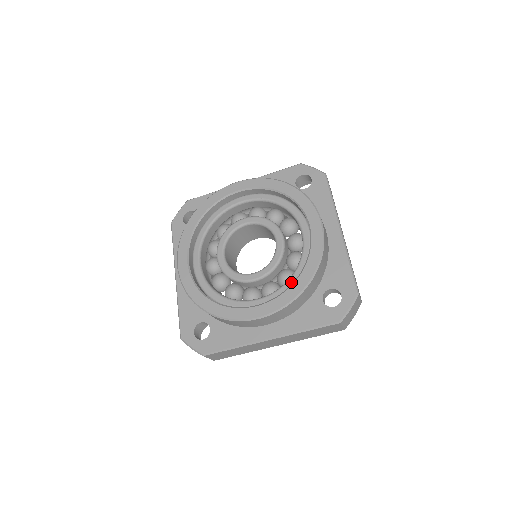
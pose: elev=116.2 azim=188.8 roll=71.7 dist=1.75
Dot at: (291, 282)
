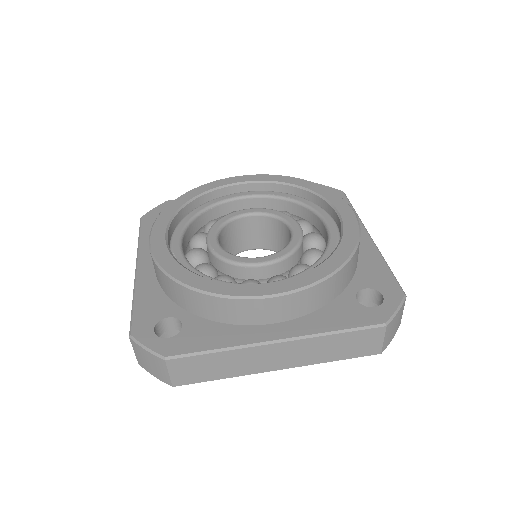
Dot at: occluded
